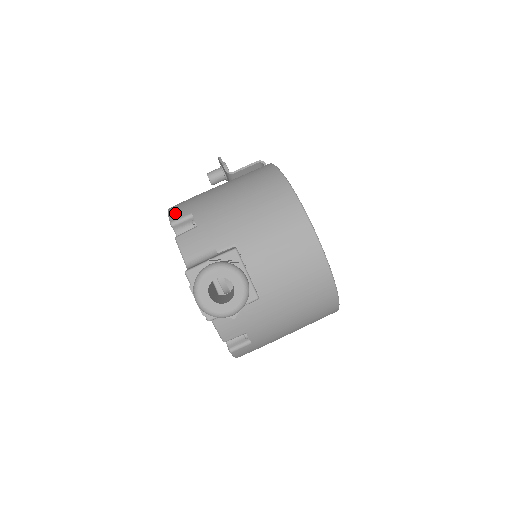
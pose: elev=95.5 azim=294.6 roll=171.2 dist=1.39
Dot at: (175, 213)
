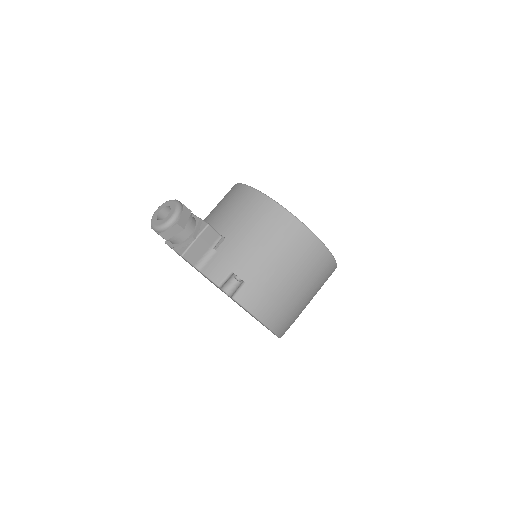
Dot at: occluded
